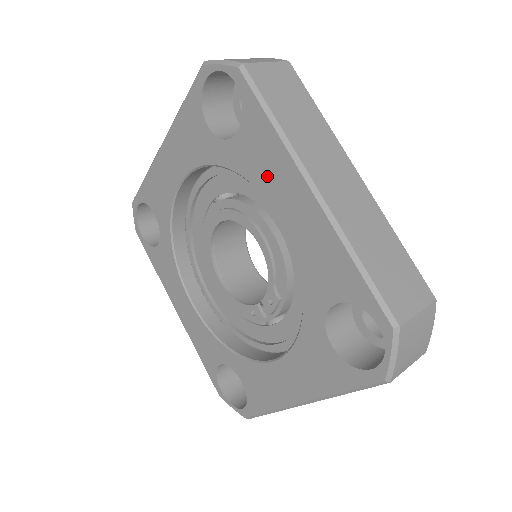
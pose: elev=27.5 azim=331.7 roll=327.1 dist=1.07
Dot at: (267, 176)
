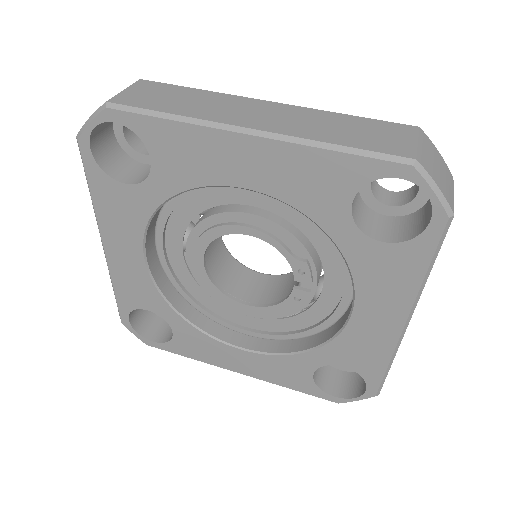
Dot at: (205, 166)
